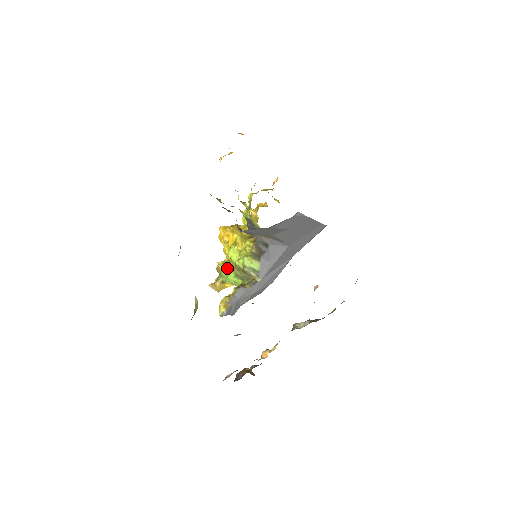
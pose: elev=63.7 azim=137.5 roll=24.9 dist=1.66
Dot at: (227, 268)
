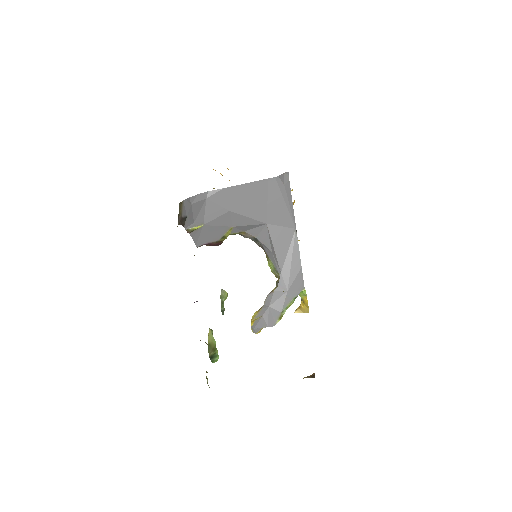
Dot at: occluded
